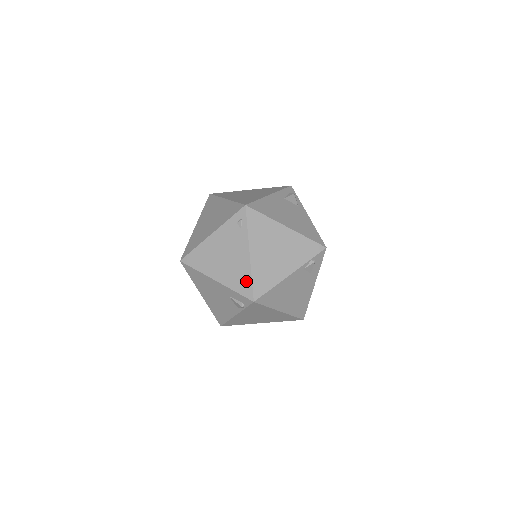
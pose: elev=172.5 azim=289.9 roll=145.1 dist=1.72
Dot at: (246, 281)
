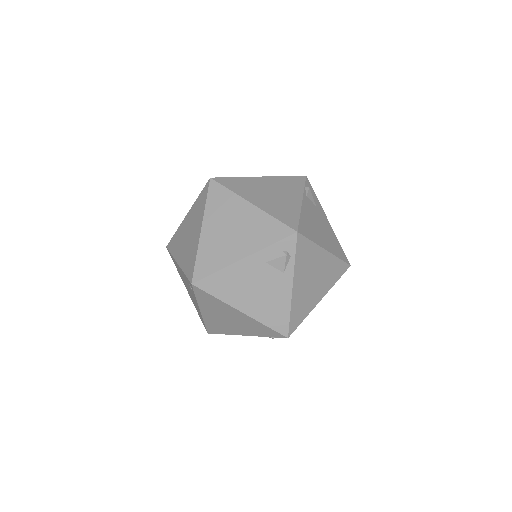
Dot at: (202, 319)
